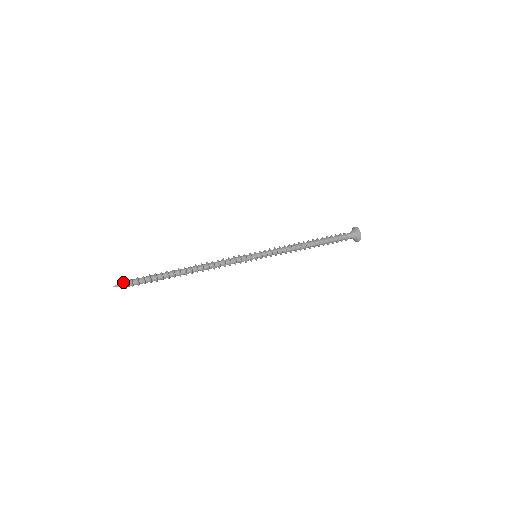
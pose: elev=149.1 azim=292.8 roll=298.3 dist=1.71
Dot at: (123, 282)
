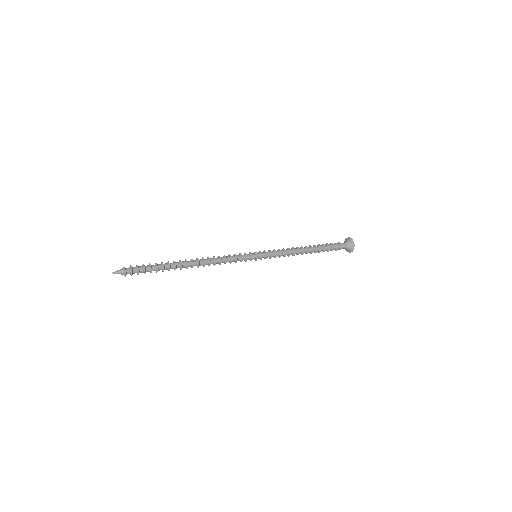
Dot at: (122, 268)
